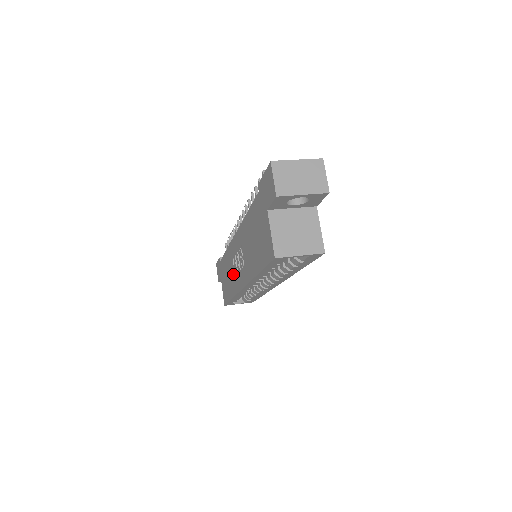
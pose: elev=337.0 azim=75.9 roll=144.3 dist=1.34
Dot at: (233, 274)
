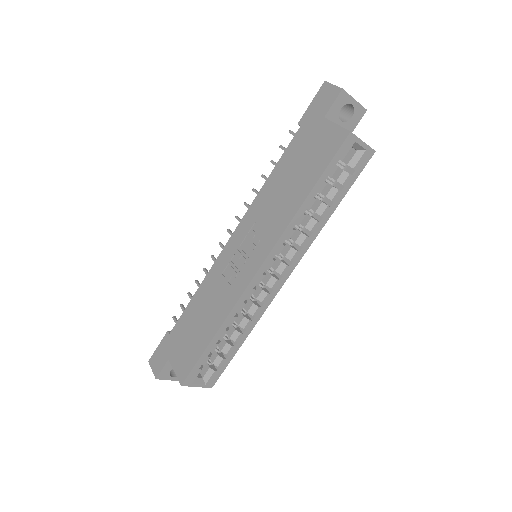
Dot at: (224, 289)
